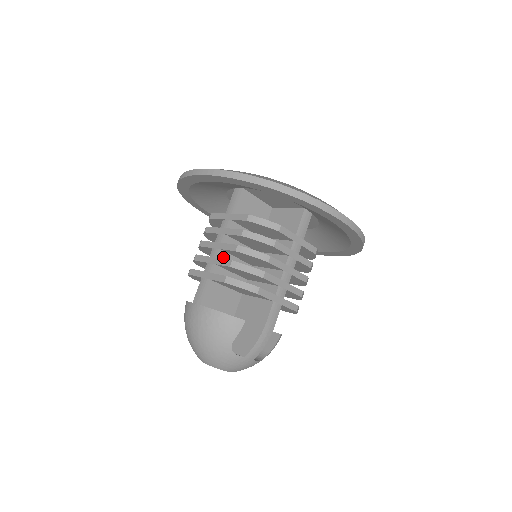
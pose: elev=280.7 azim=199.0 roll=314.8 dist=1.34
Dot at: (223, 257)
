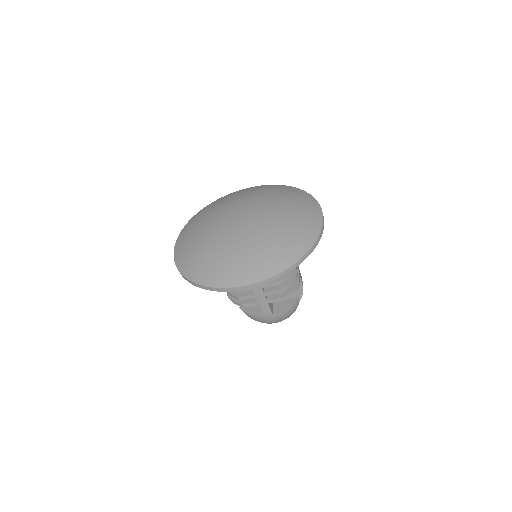
Dot at: occluded
